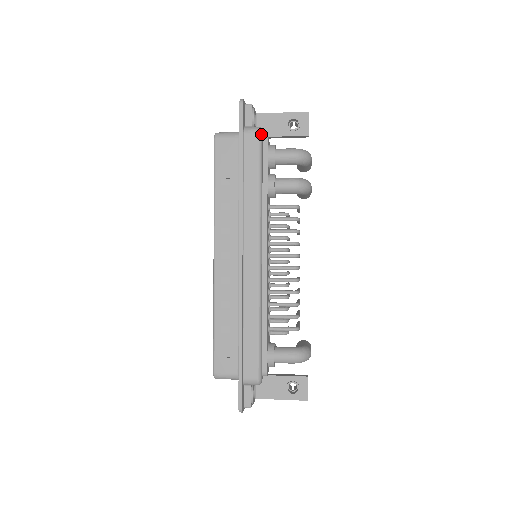
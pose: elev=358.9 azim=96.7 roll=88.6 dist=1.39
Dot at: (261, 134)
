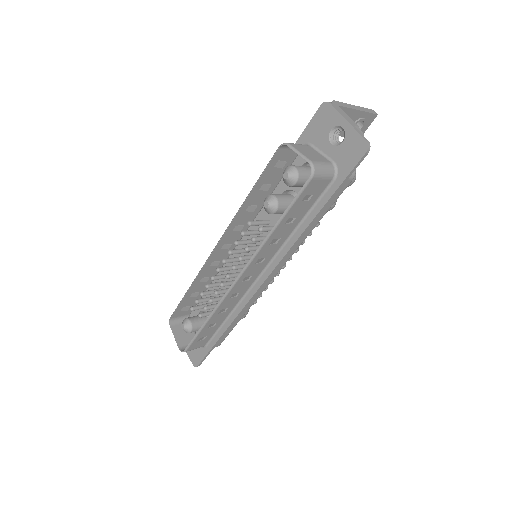
Dot at: (353, 178)
